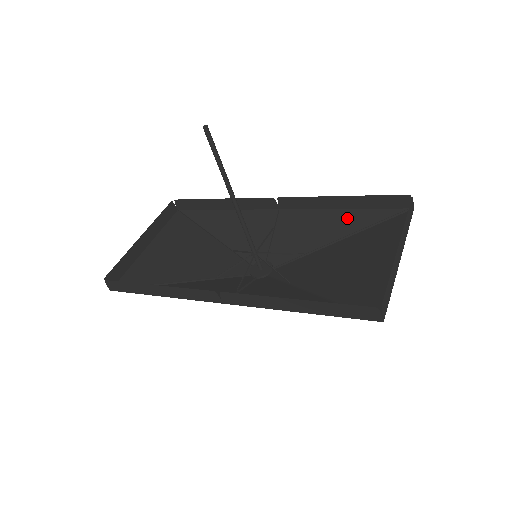
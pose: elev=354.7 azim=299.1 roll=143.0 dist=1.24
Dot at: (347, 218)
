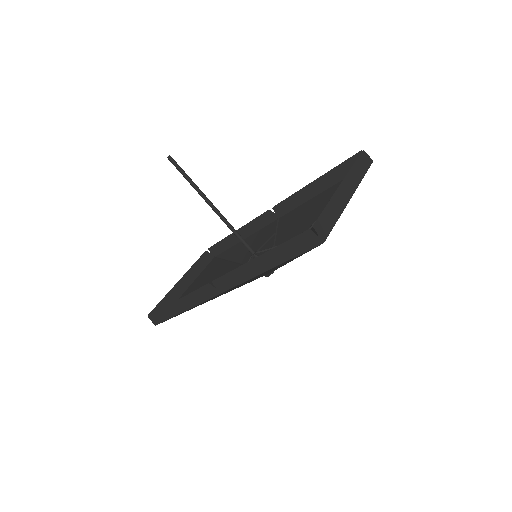
Dot at: (325, 197)
